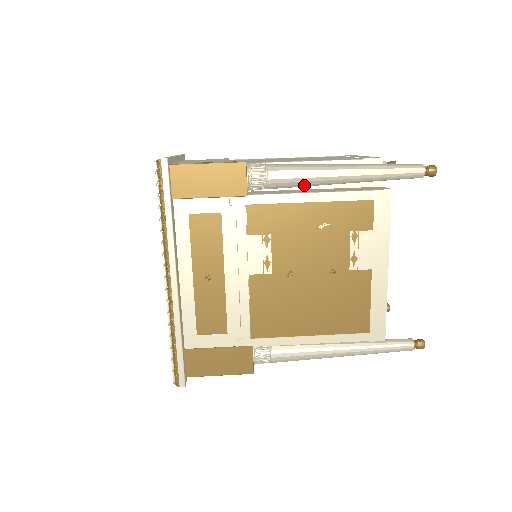
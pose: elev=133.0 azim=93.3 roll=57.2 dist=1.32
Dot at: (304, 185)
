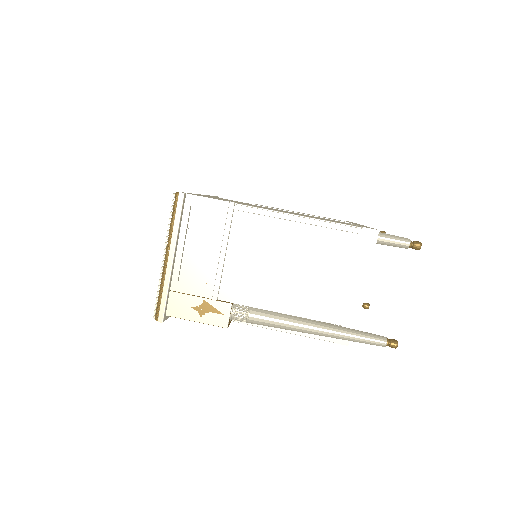
Dot at: occluded
